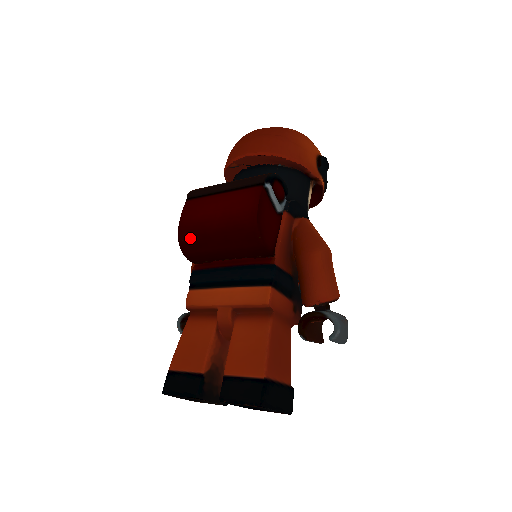
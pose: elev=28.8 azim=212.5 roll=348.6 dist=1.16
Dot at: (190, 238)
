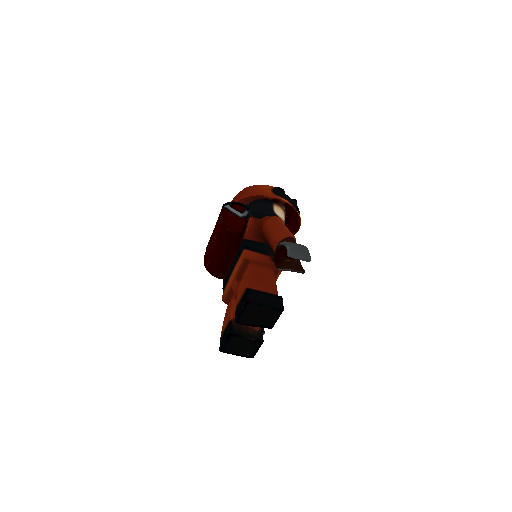
Dot at: (208, 262)
